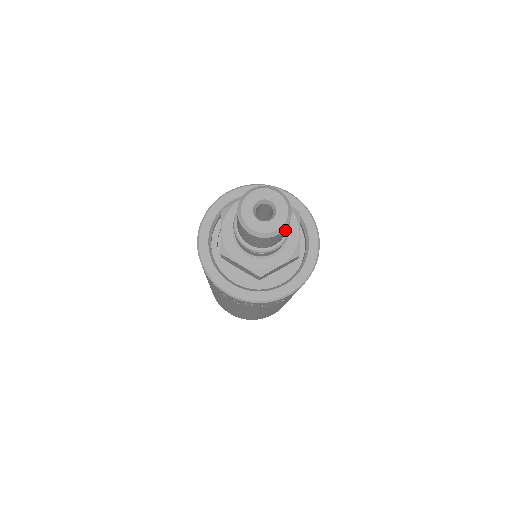
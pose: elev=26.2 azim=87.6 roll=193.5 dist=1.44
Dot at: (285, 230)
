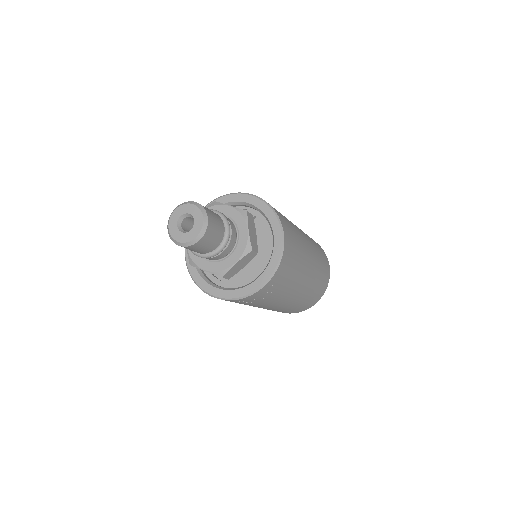
Dot at: (210, 234)
